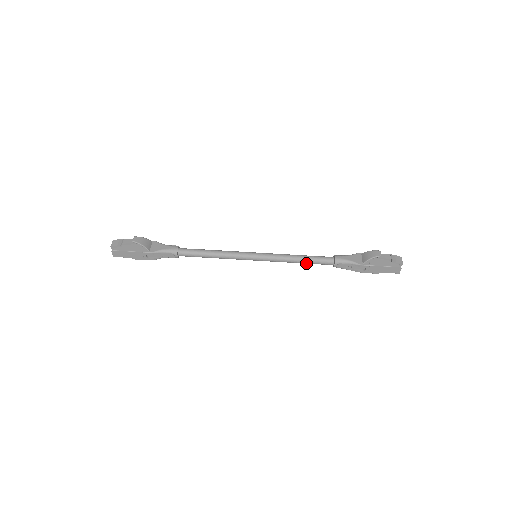
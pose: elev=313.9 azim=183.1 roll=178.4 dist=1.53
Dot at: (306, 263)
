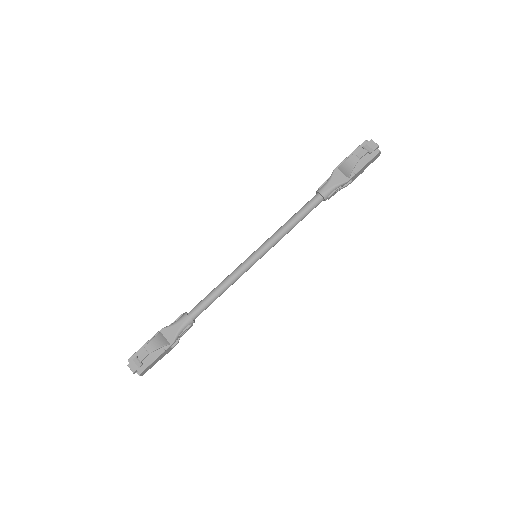
Dot at: occluded
